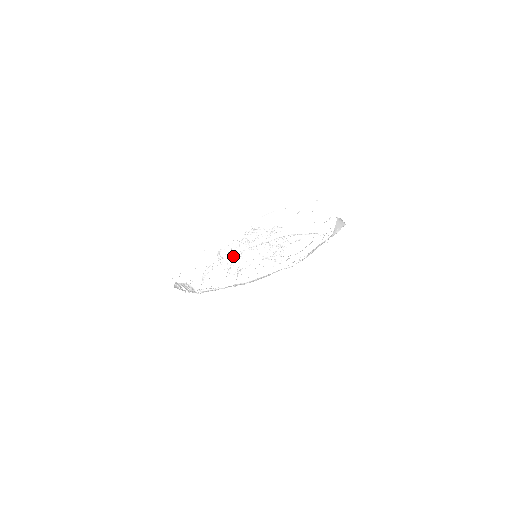
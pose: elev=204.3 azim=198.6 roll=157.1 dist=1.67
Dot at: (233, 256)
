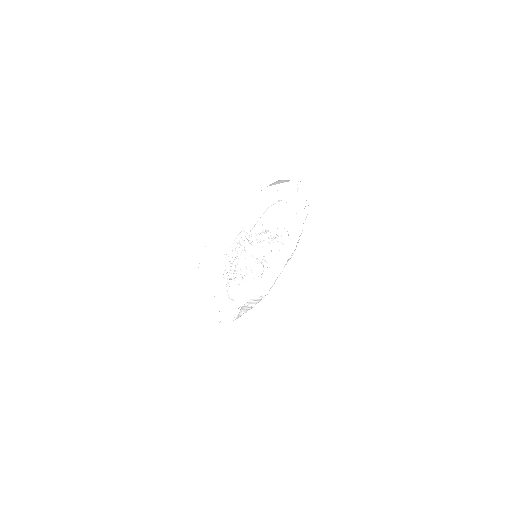
Dot at: (231, 283)
